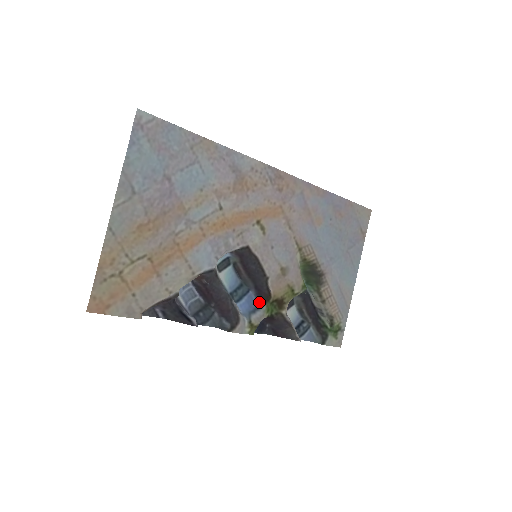
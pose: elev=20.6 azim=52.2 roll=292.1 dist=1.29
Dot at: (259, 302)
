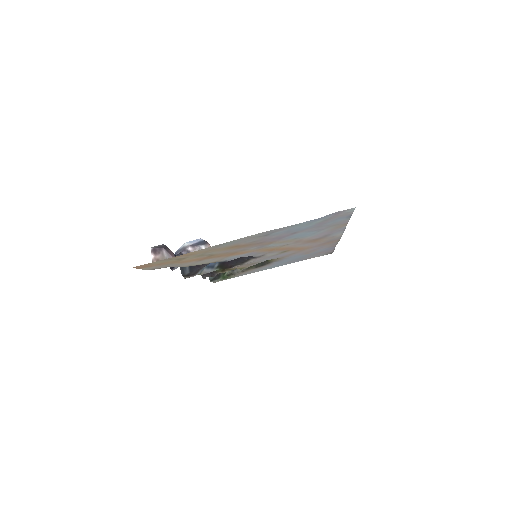
Dot at: (218, 264)
